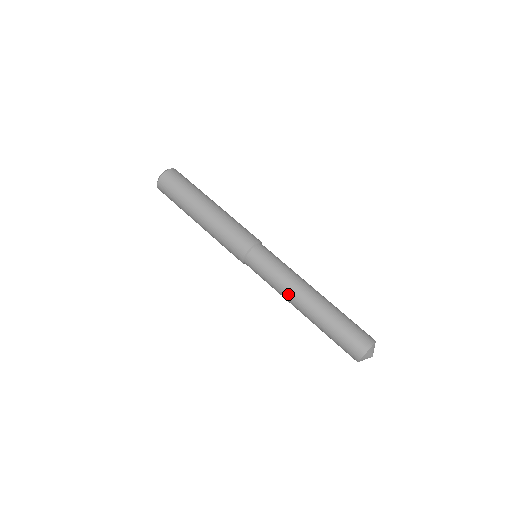
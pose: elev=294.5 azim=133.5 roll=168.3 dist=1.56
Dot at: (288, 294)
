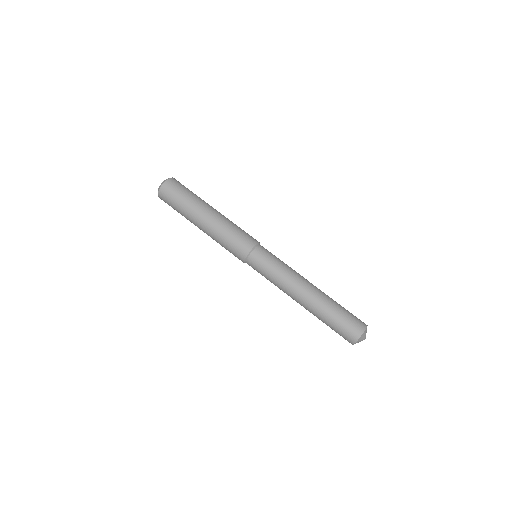
Dot at: (290, 287)
